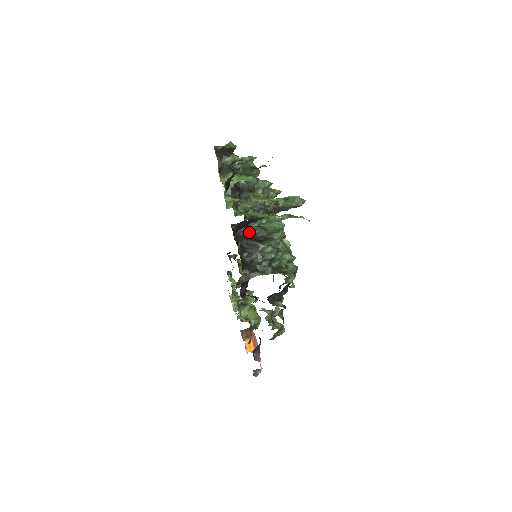
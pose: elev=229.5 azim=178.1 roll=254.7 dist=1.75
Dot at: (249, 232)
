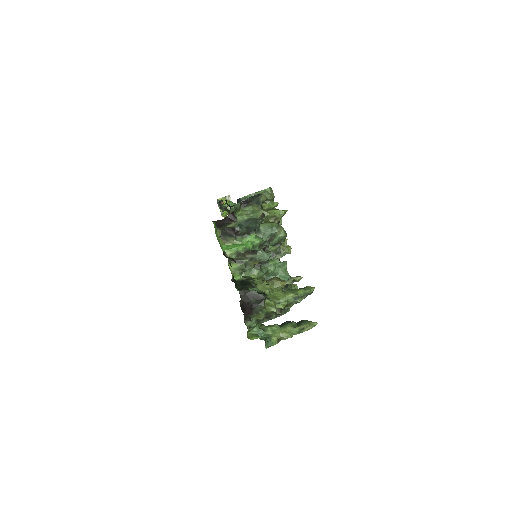
Dot at: occluded
